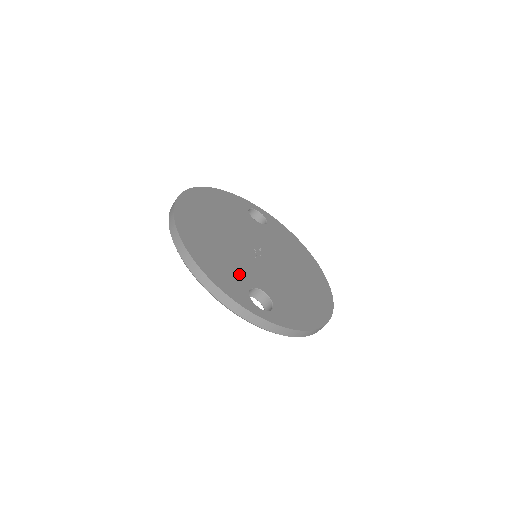
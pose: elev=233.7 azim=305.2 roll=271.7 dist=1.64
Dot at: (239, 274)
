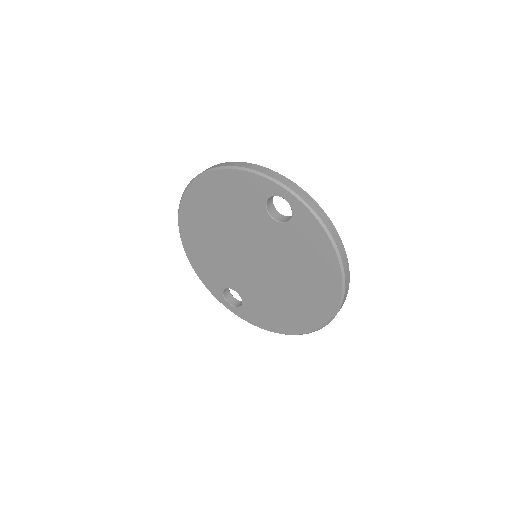
Dot at: occluded
